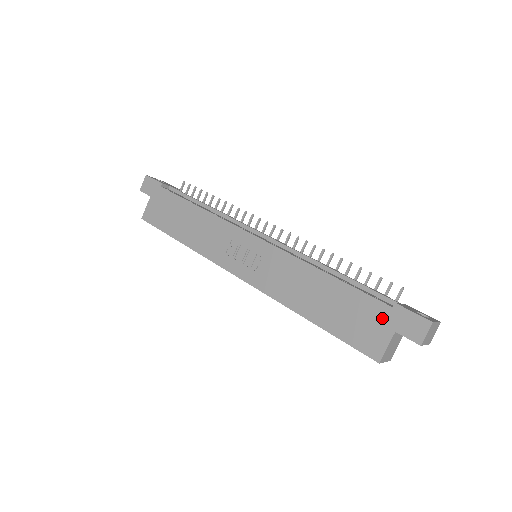
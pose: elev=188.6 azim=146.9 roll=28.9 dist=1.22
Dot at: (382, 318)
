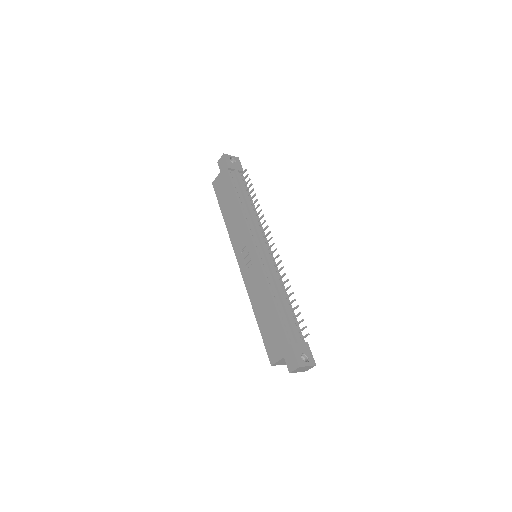
Dot at: (282, 346)
